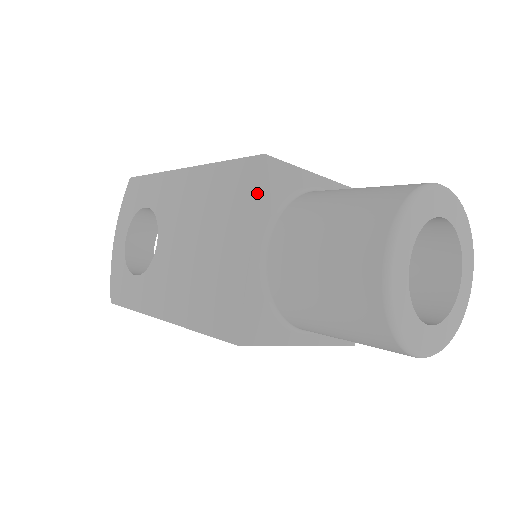
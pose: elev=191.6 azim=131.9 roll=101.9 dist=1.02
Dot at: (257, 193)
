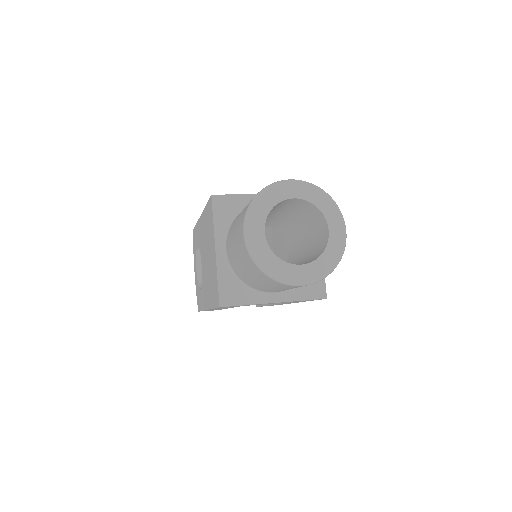
Dot at: (212, 218)
